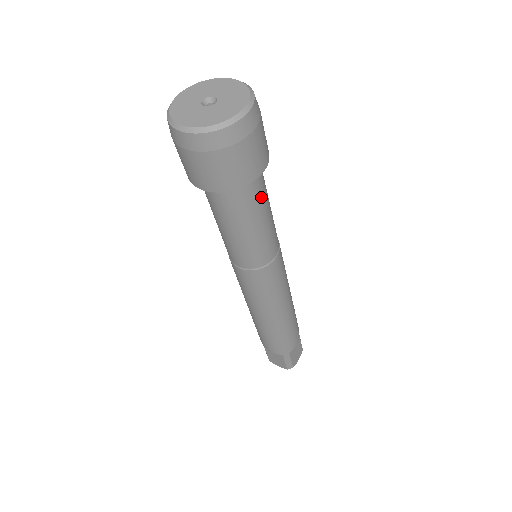
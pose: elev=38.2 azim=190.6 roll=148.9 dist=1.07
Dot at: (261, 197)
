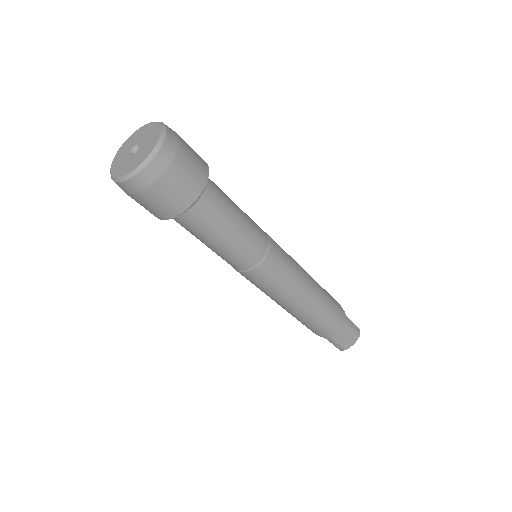
Dot at: (212, 219)
